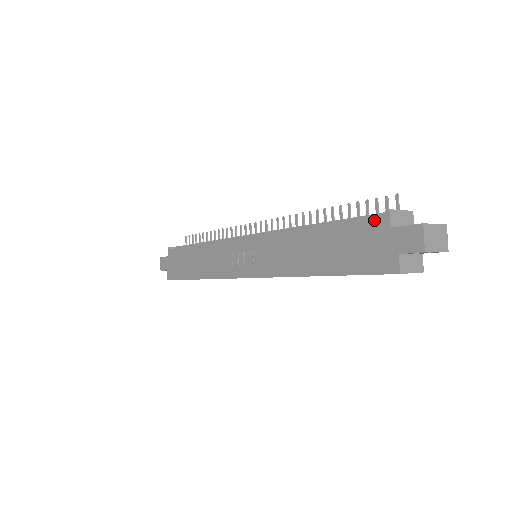
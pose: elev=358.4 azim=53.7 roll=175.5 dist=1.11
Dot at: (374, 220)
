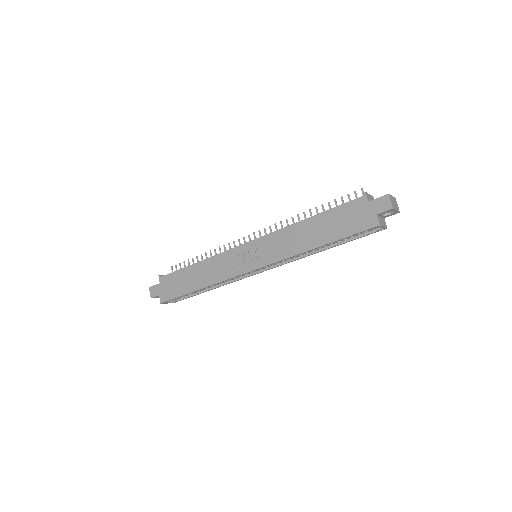
Dot at: (356, 200)
